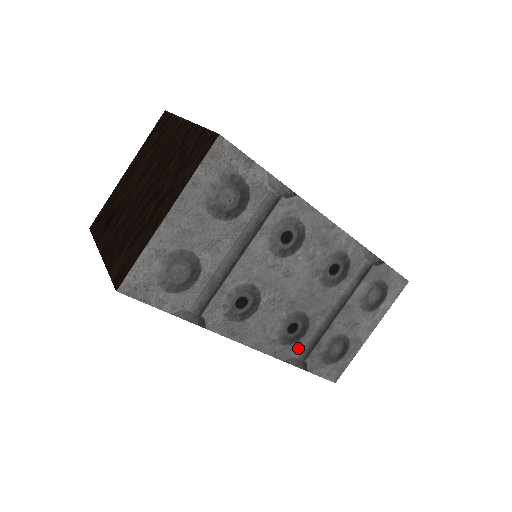
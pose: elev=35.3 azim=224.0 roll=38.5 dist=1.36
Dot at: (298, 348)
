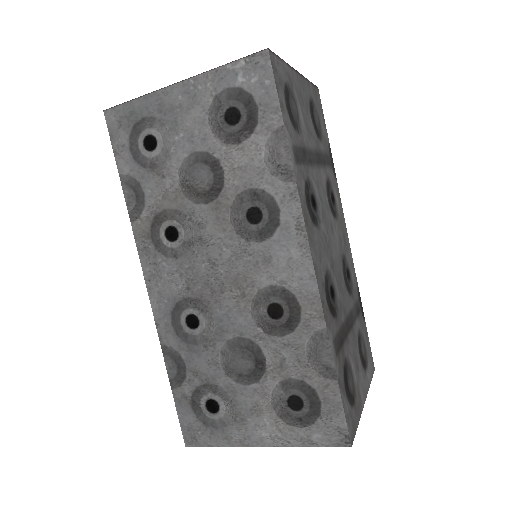
Dot at: (333, 328)
